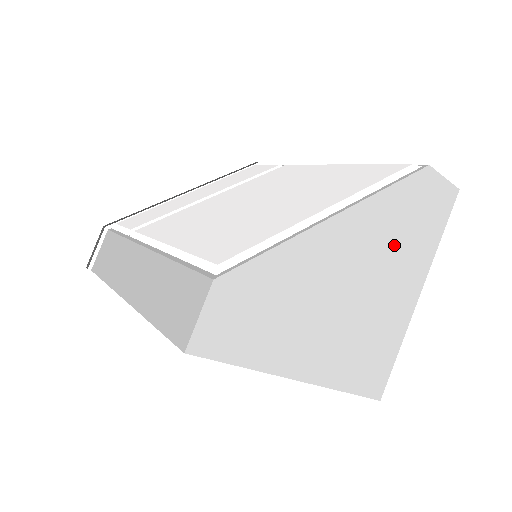
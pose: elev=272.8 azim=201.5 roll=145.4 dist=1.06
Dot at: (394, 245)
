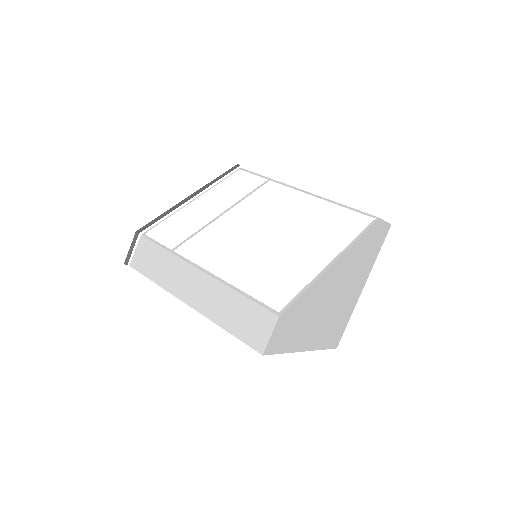
Dot at: (356, 267)
